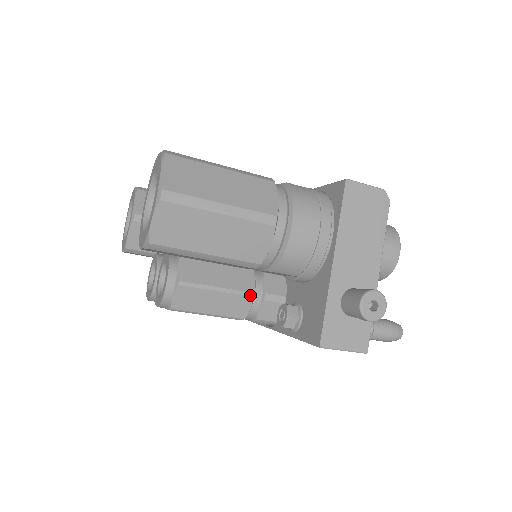
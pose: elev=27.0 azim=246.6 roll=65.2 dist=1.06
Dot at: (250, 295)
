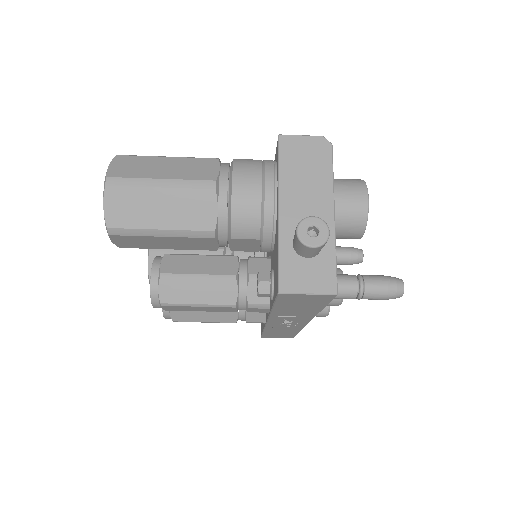
Dot at: (233, 278)
